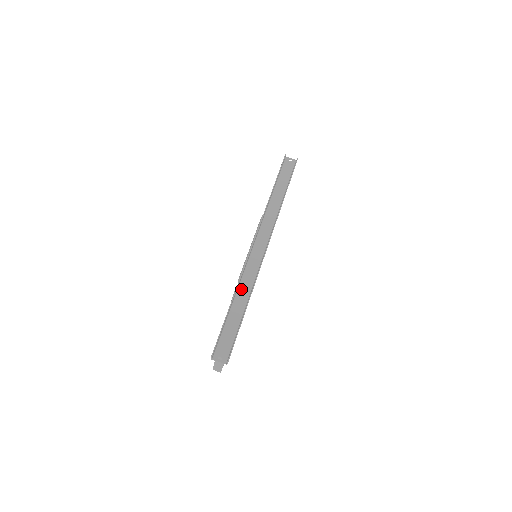
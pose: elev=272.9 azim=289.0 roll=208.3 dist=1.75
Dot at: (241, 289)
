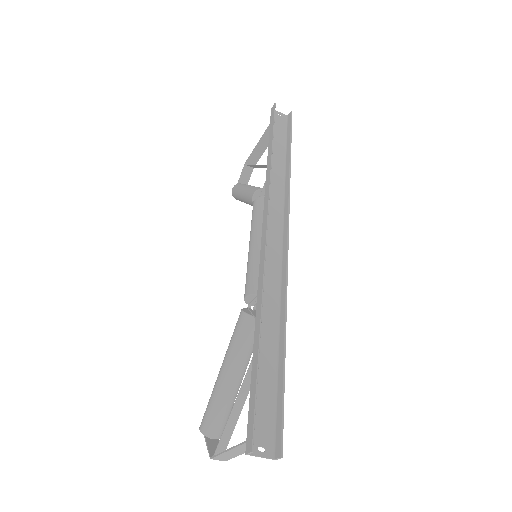
Dot at: (264, 312)
